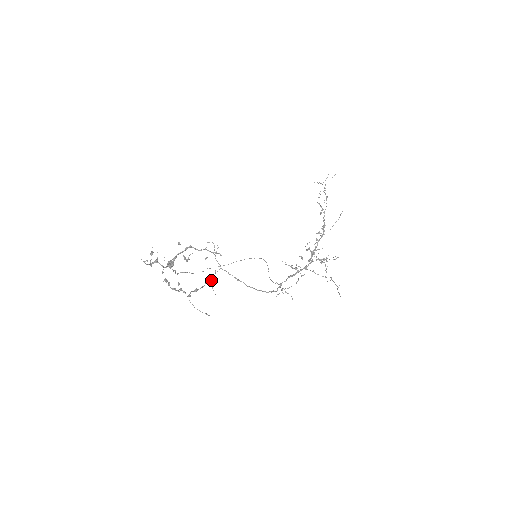
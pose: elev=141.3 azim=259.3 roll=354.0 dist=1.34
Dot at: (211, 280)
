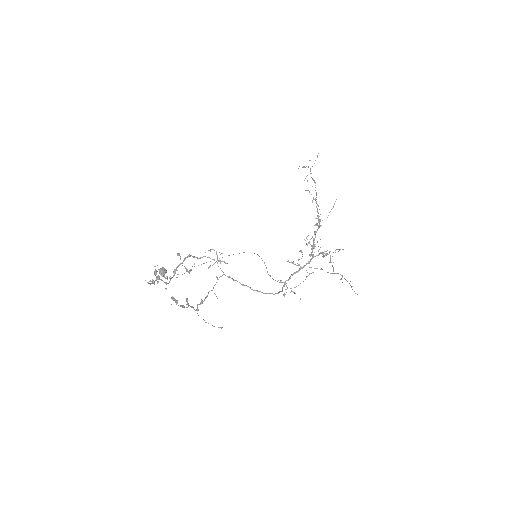
Dot at: (213, 287)
